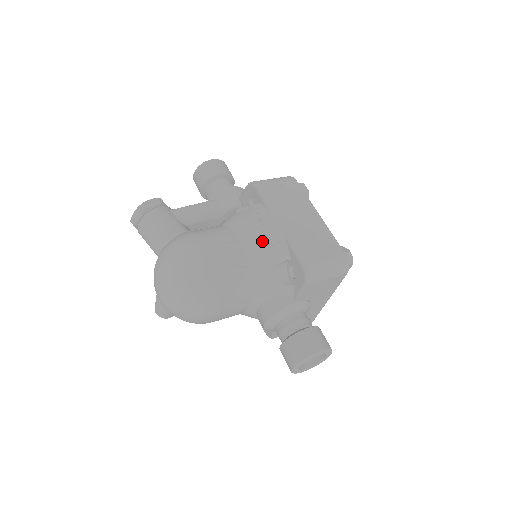
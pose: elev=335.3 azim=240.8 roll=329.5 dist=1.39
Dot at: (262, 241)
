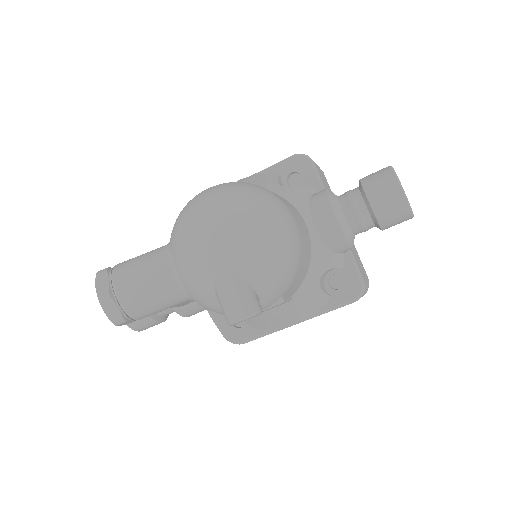
Dot at: occluded
